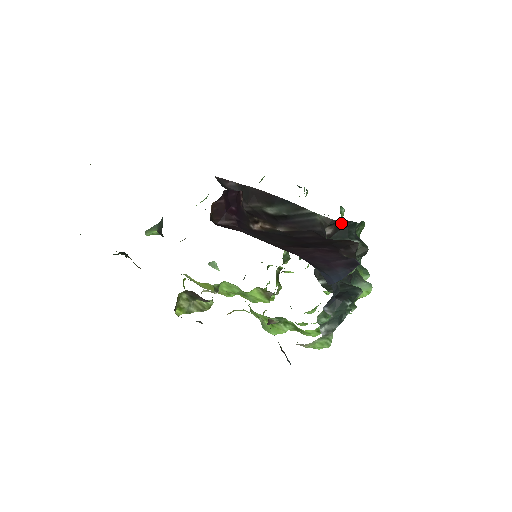
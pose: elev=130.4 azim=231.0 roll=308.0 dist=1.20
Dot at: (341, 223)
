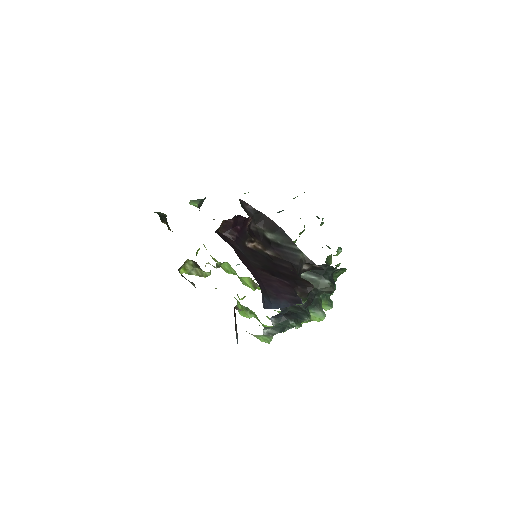
Dot at: (317, 266)
